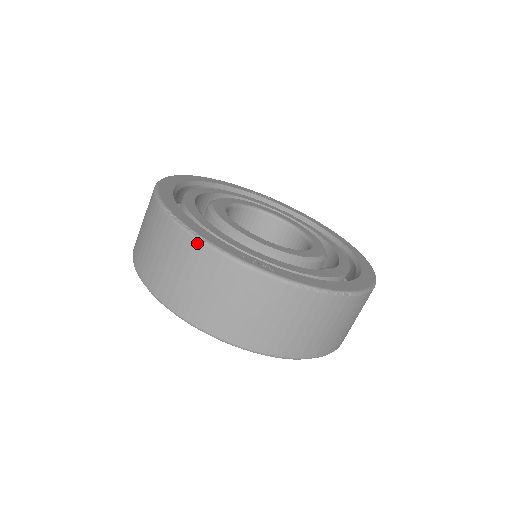
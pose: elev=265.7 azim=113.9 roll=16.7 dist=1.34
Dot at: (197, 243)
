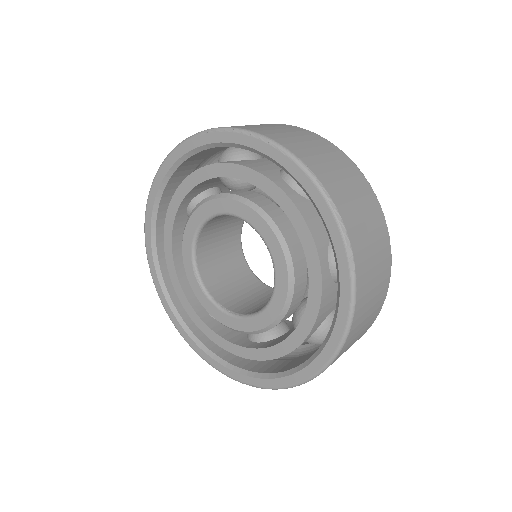
Dot at: (293, 126)
